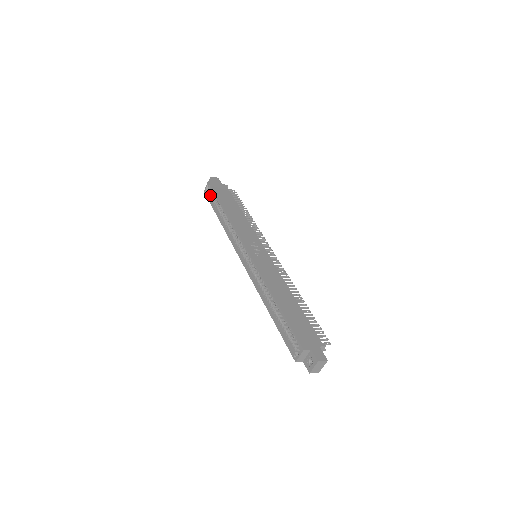
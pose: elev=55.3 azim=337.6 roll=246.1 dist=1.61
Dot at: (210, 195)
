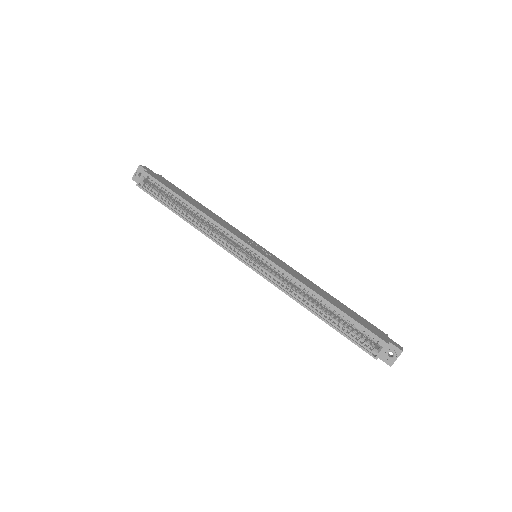
Dot at: (151, 189)
